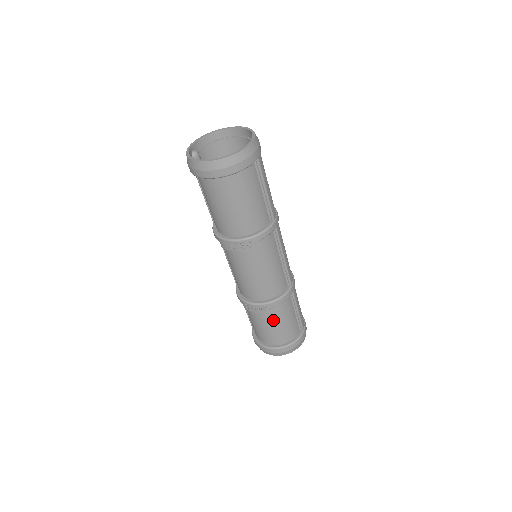
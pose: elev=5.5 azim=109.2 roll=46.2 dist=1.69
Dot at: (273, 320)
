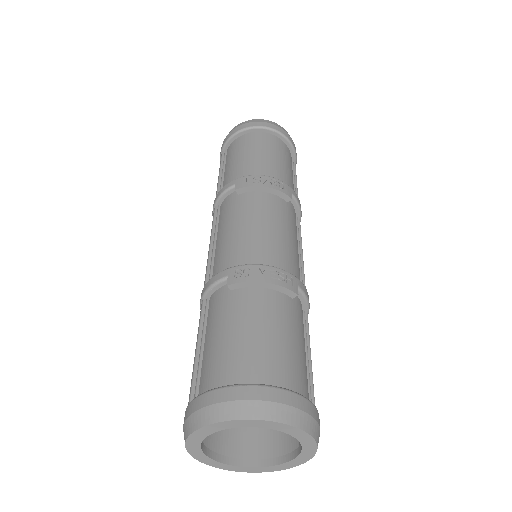
Dot at: (279, 317)
